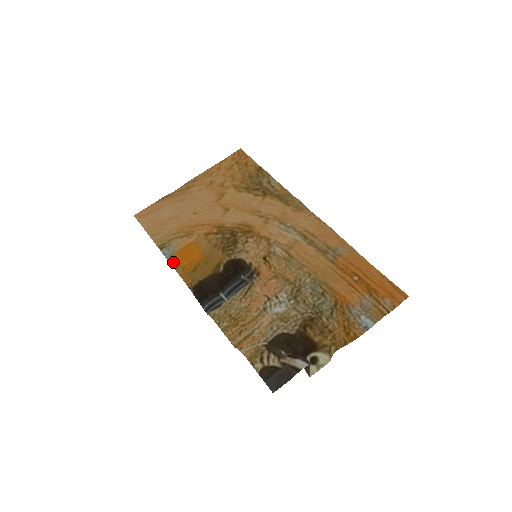
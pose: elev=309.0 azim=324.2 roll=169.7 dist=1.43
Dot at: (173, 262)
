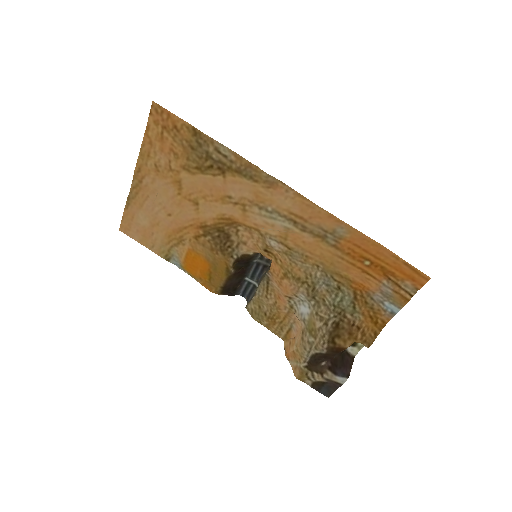
Dot at: (187, 272)
